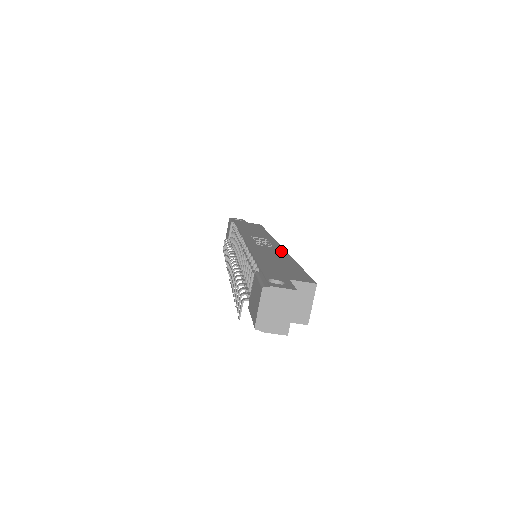
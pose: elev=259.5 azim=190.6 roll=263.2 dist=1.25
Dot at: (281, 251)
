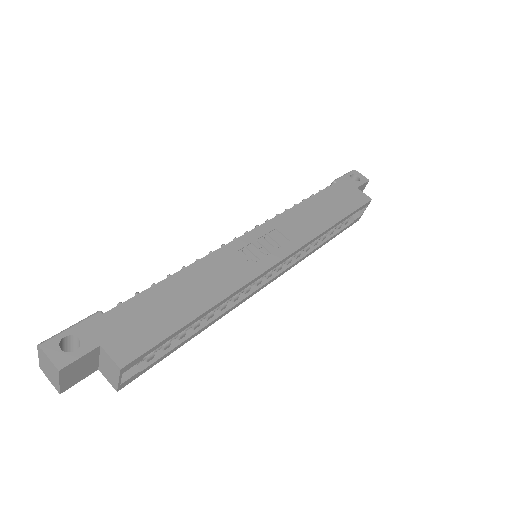
Dot at: (242, 278)
